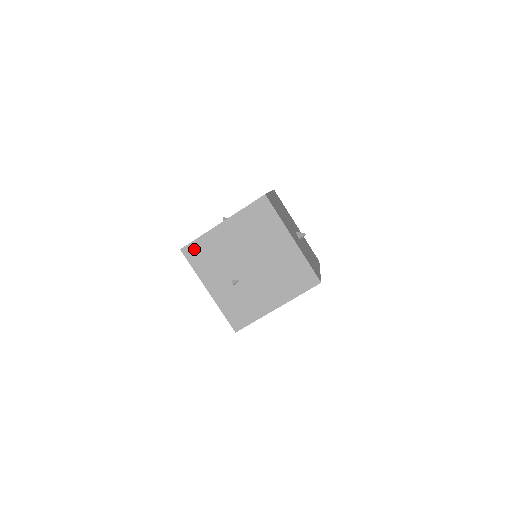
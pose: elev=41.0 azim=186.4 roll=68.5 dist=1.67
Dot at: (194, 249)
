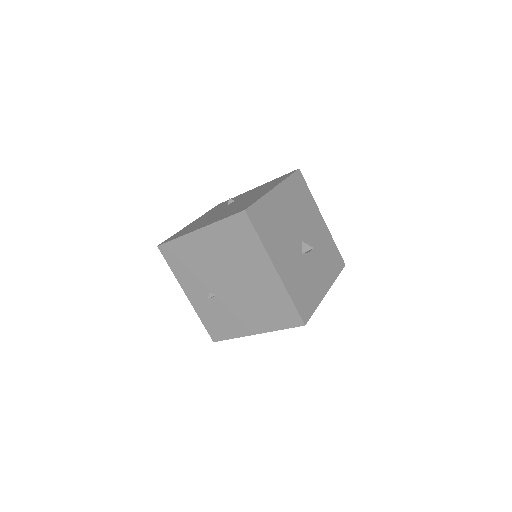
Dot at: (171, 250)
